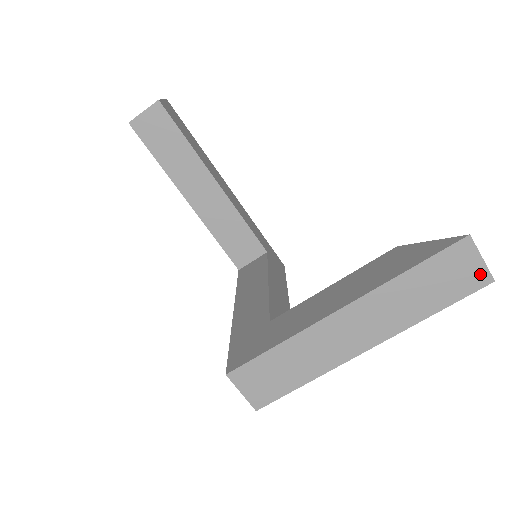
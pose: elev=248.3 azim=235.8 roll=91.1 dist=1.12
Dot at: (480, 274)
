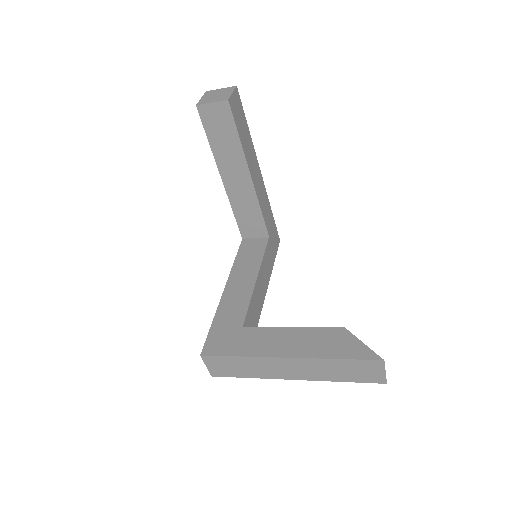
Dot at: (380, 378)
